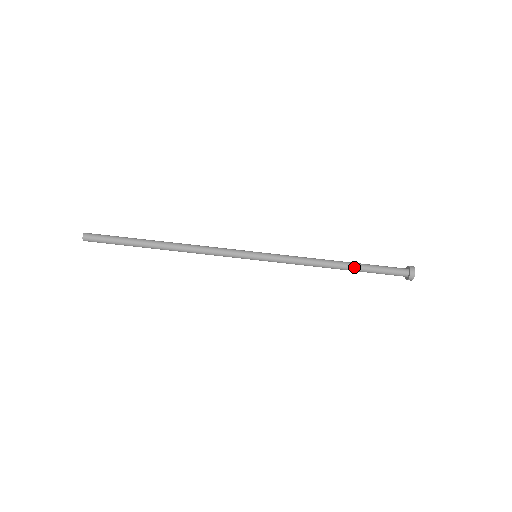
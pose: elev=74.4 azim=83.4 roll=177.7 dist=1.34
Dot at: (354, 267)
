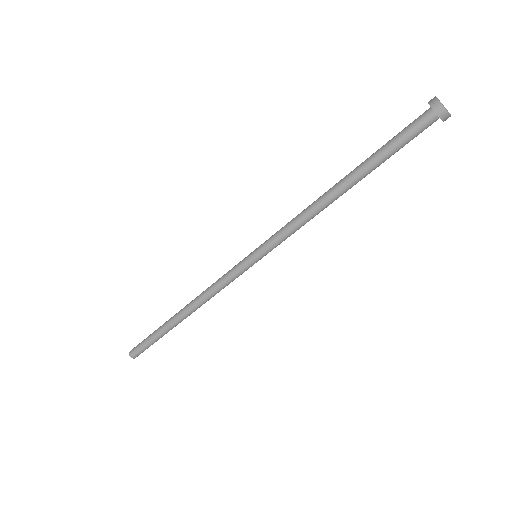
Dot at: (357, 172)
